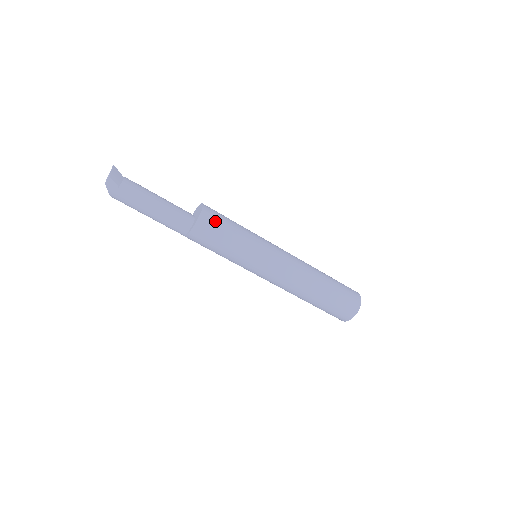
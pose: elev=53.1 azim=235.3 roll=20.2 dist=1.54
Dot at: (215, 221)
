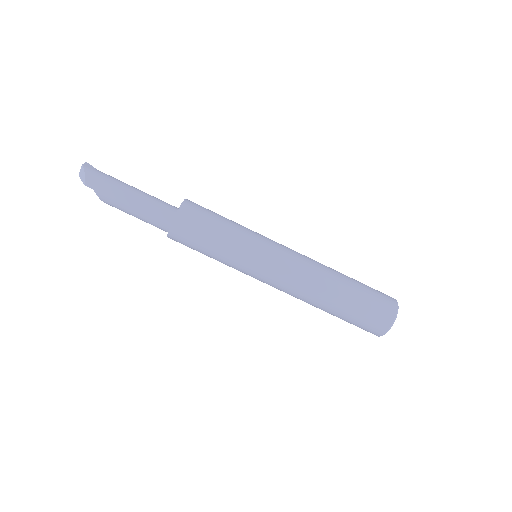
Dot at: occluded
